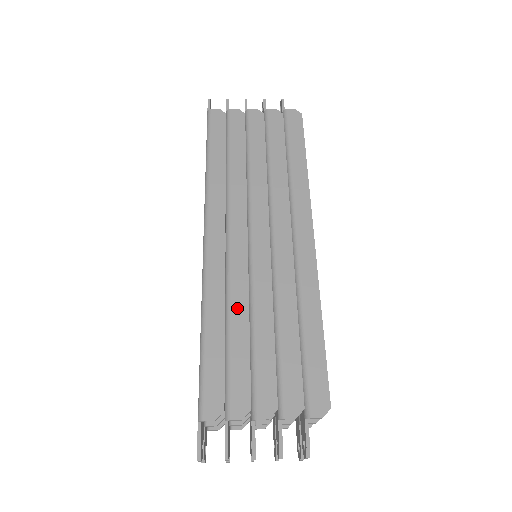
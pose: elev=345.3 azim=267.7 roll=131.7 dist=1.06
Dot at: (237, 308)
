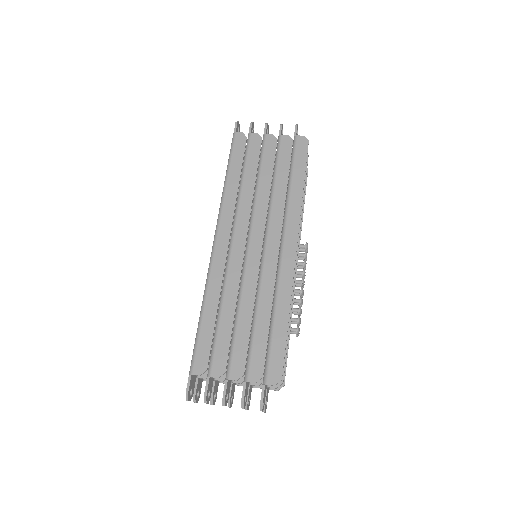
Dot at: (228, 298)
